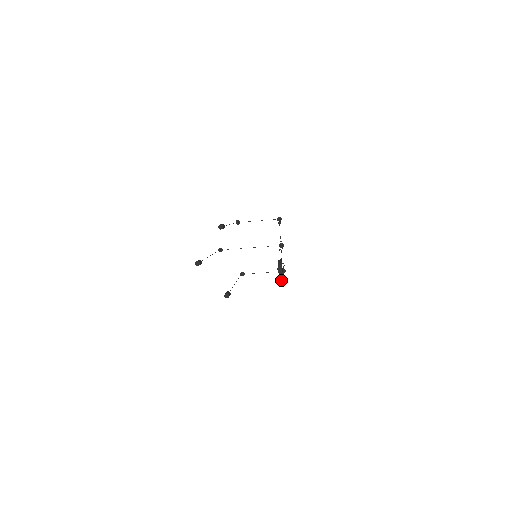
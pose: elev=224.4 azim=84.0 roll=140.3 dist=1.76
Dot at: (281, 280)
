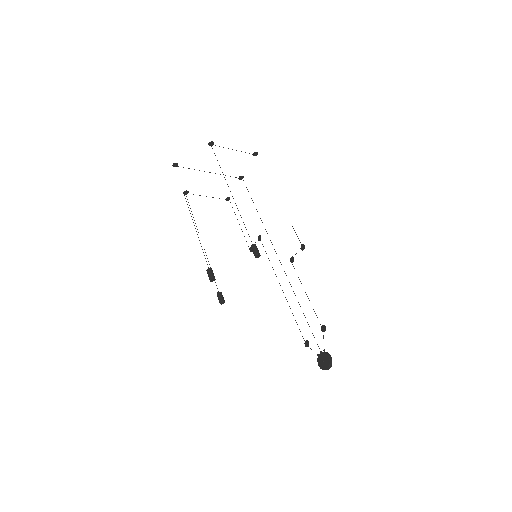
Dot at: (306, 344)
